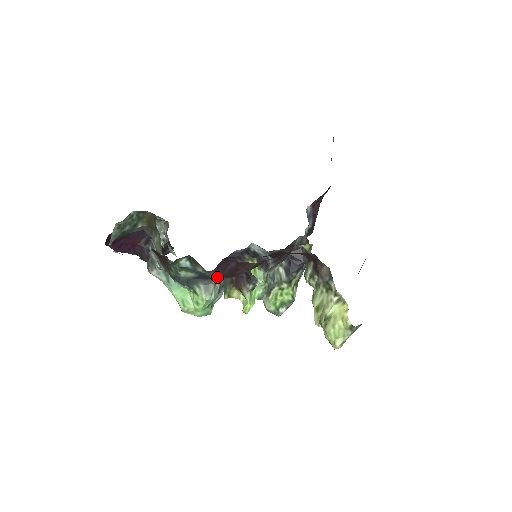
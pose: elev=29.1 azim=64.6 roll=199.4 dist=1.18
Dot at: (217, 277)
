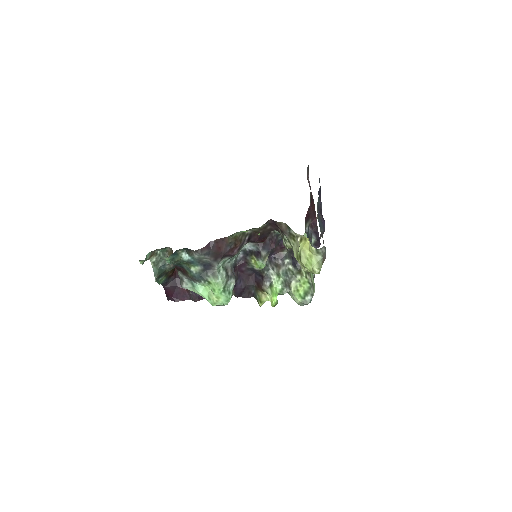
Dot at: (212, 260)
